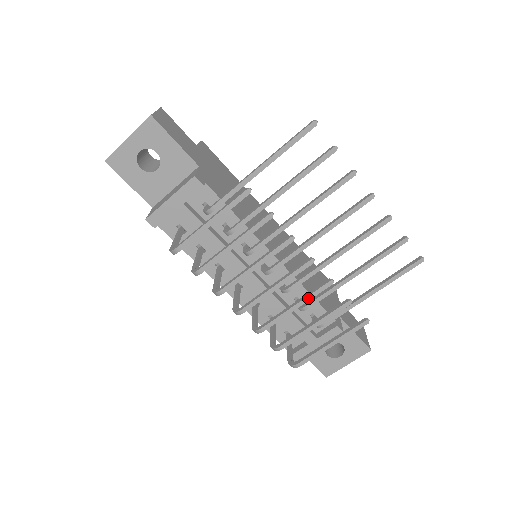
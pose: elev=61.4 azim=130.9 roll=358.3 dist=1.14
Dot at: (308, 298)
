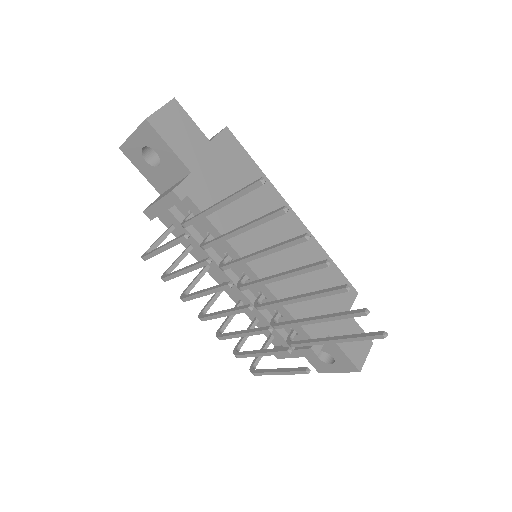
Dot at: (252, 333)
